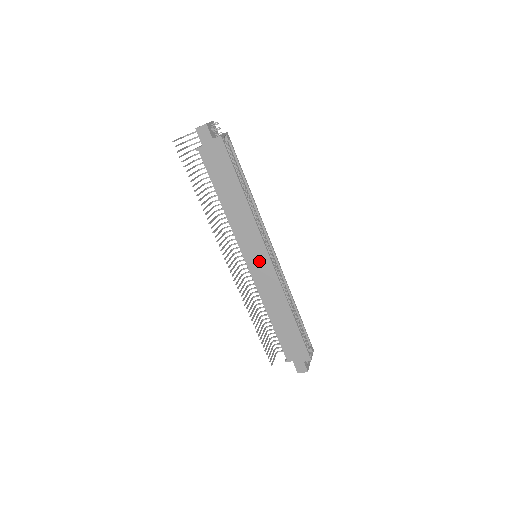
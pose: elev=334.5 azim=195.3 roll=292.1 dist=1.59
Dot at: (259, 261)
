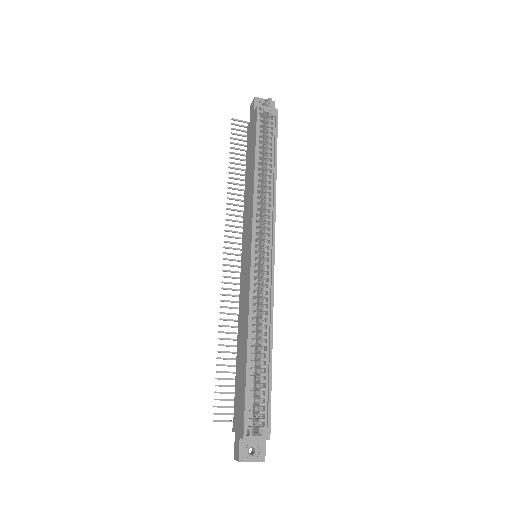
Dot at: (246, 256)
